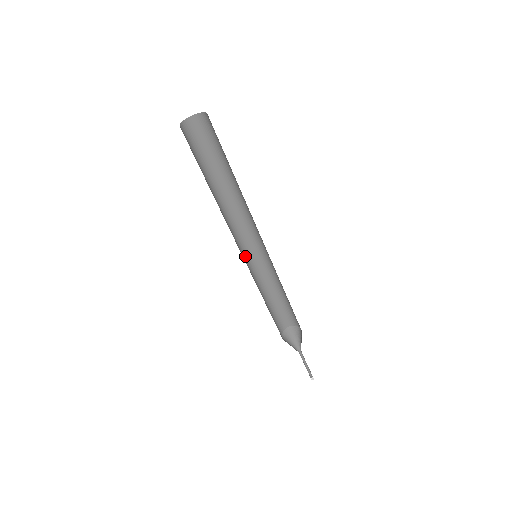
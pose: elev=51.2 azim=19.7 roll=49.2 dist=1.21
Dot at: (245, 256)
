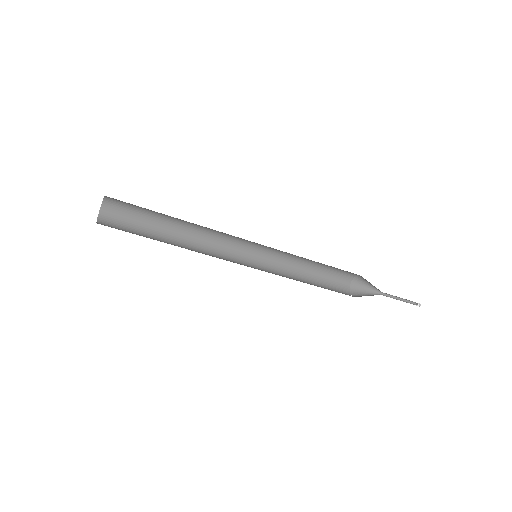
Dot at: (251, 257)
